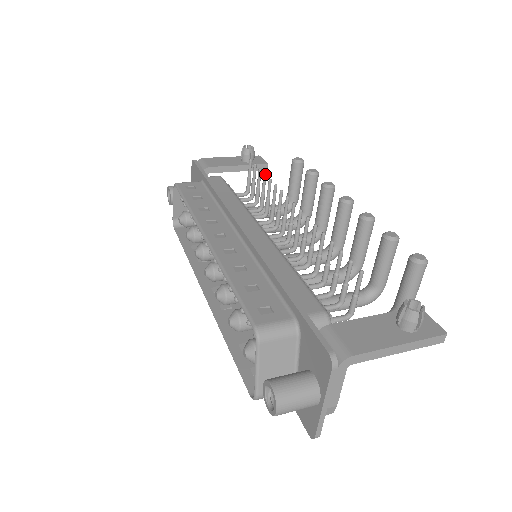
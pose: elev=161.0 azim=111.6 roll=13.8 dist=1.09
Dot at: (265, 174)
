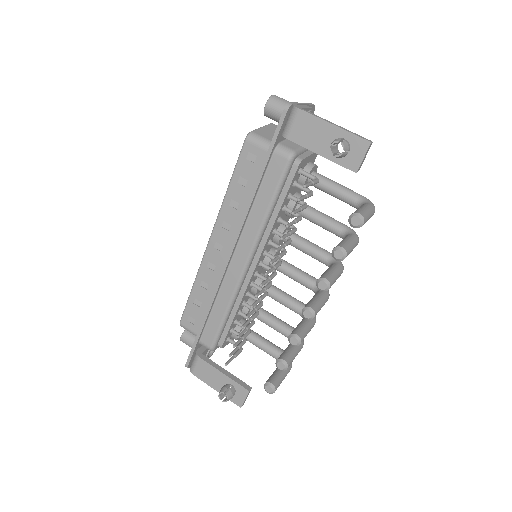
Dot at: (286, 227)
